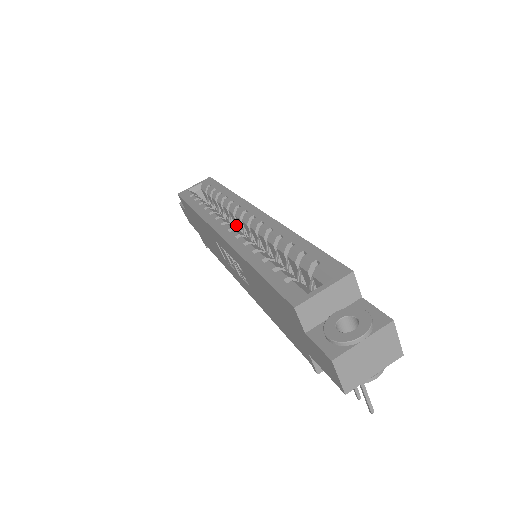
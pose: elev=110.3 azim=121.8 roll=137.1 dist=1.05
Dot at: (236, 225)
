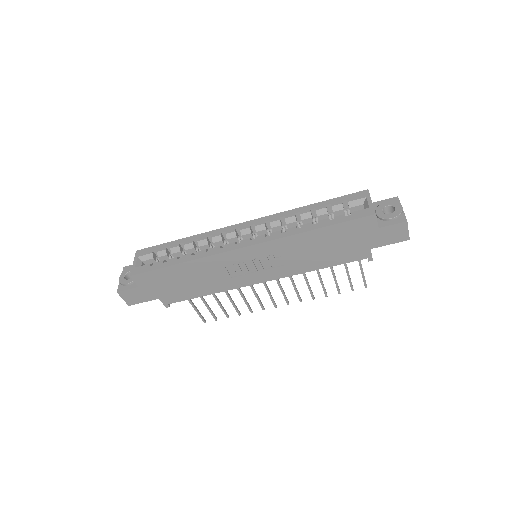
Dot at: occluded
